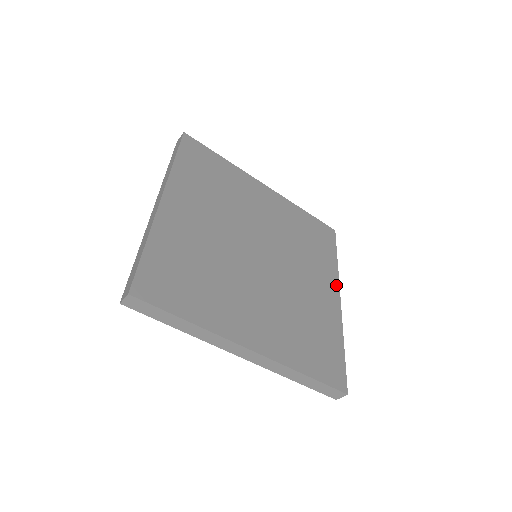
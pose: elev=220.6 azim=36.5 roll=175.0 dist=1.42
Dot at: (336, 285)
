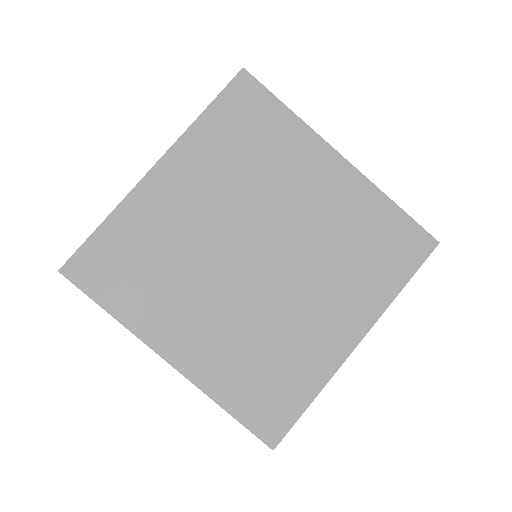
Dot at: (323, 147)
